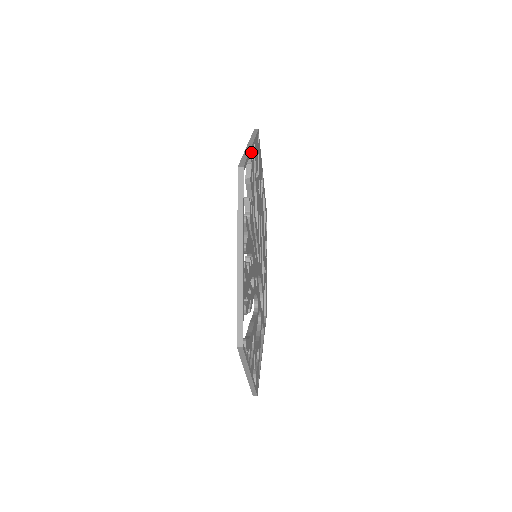
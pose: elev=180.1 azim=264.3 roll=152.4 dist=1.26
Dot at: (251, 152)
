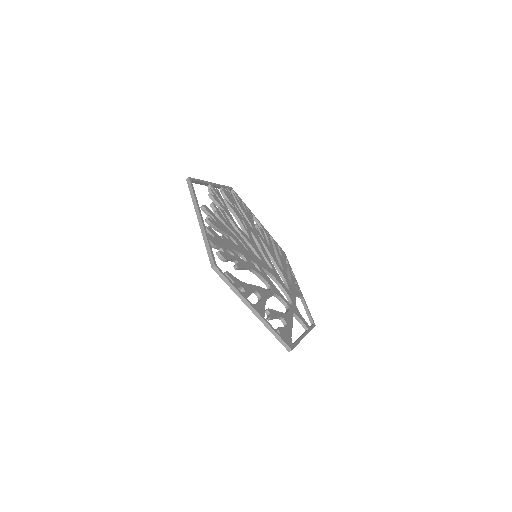
Dot at: (211, 185)
